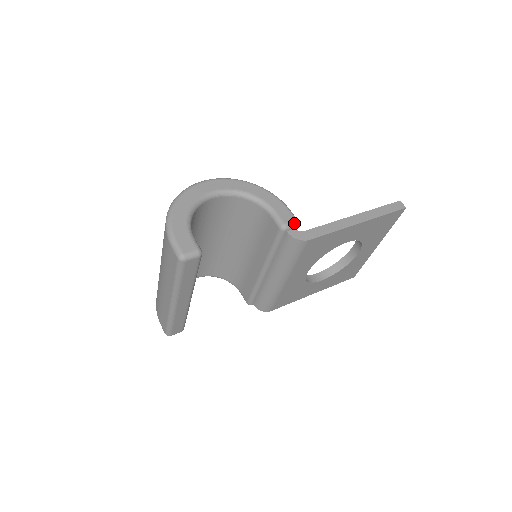
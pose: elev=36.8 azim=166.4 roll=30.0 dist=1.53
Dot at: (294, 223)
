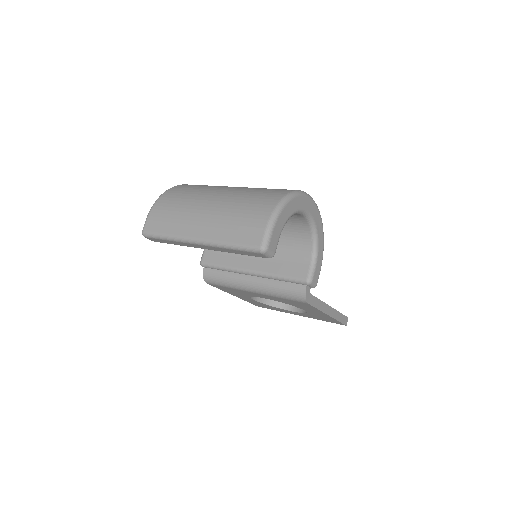
Dot at: (315, 285)
